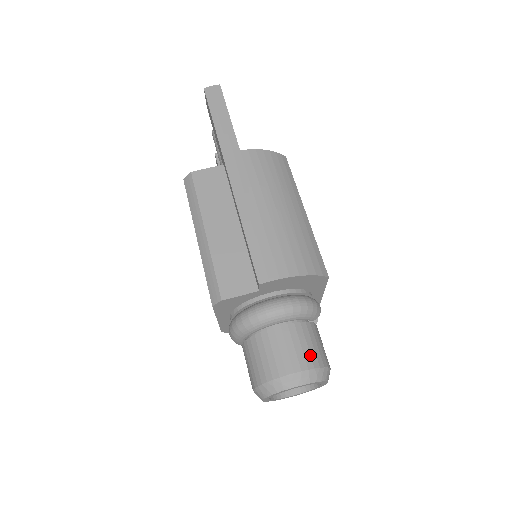
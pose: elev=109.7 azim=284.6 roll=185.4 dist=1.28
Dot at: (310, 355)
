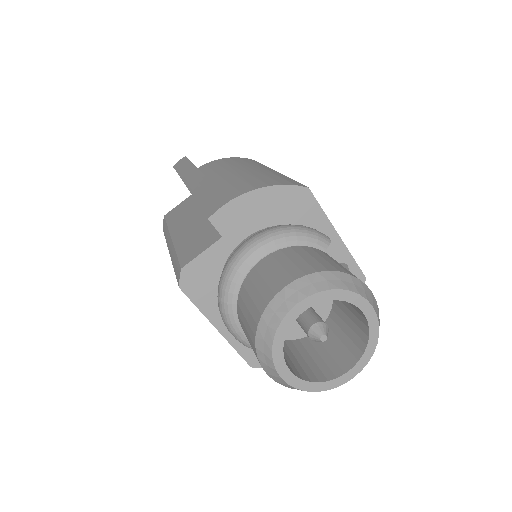
Dot at: (308, 264)
